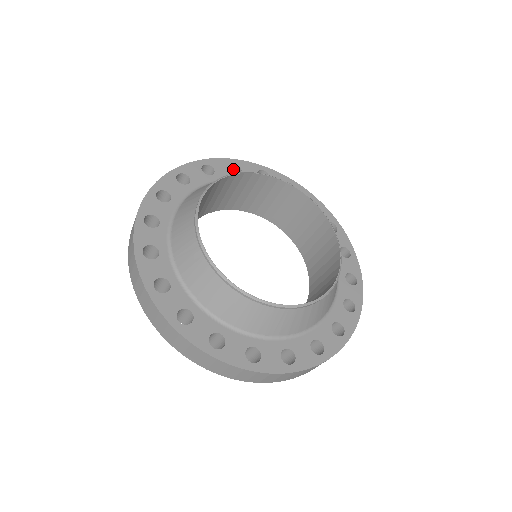
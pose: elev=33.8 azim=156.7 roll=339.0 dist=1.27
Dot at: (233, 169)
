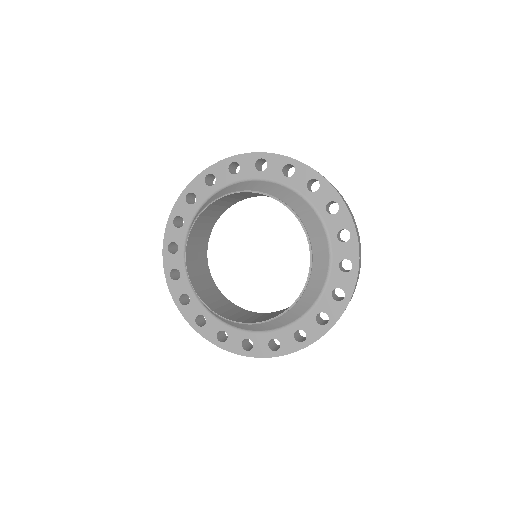
Dot at: occluded
